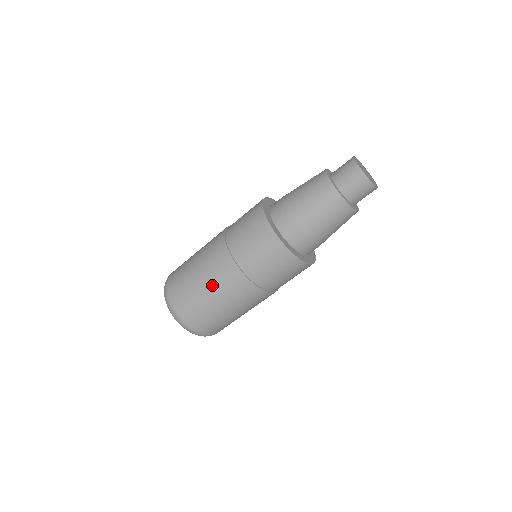
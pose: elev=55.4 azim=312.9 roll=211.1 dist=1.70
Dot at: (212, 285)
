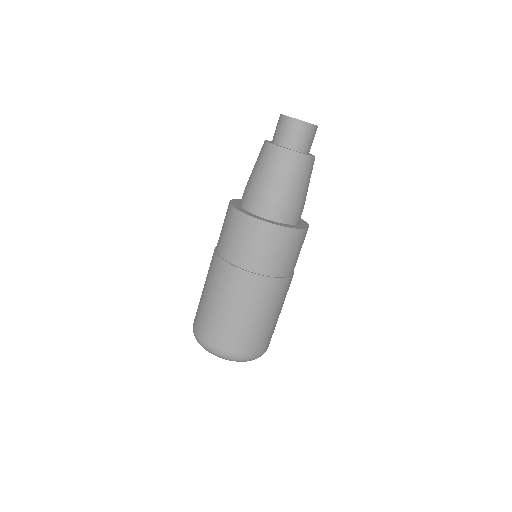
Dot at: (218, 295)
